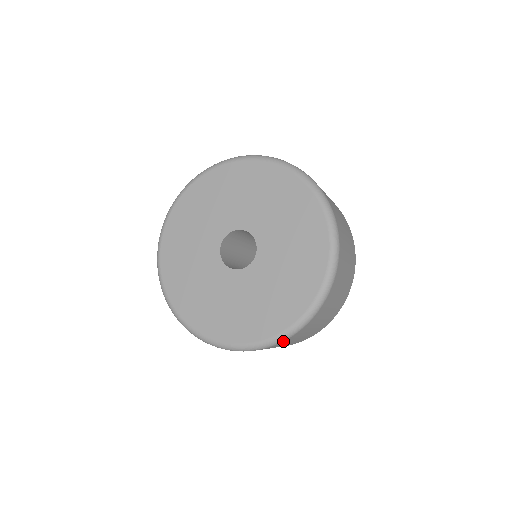
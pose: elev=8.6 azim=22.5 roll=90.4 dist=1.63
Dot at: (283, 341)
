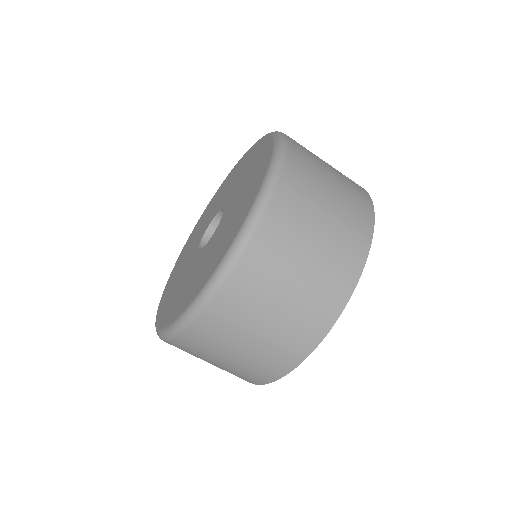
Dot at: (276, 186)
